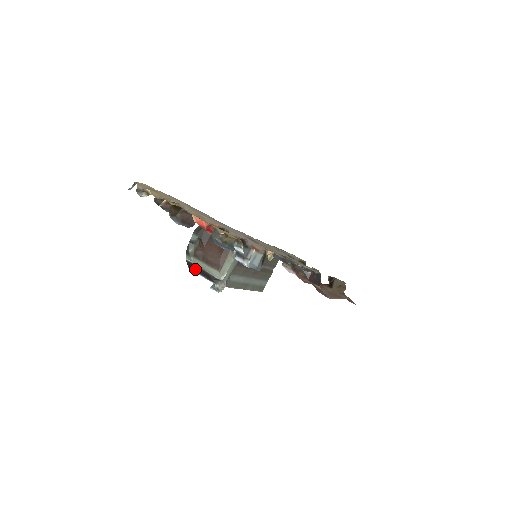
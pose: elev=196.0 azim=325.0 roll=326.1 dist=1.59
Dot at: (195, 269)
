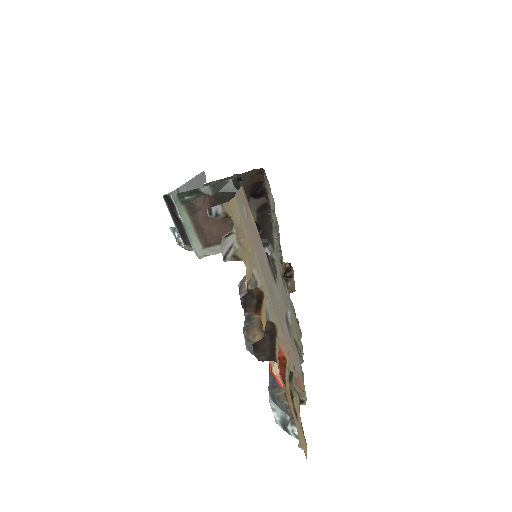
Dot at: (172, 210)
